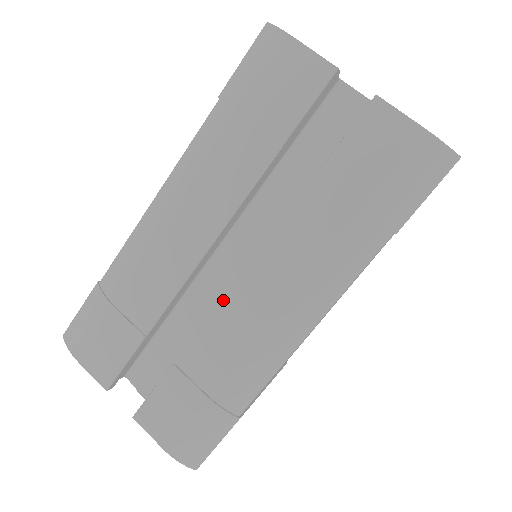
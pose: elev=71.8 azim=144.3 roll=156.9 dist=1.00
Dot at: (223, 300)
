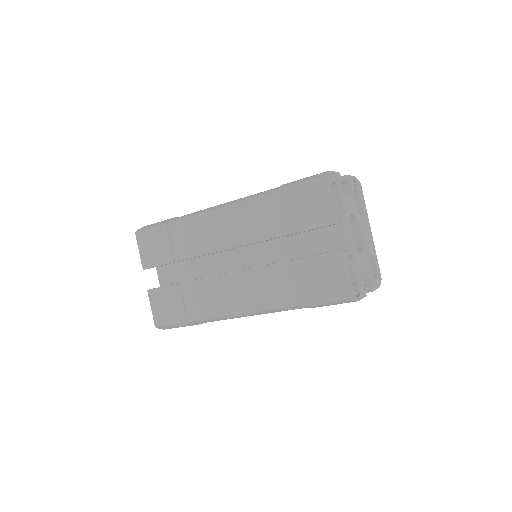
Dot at: occluded
